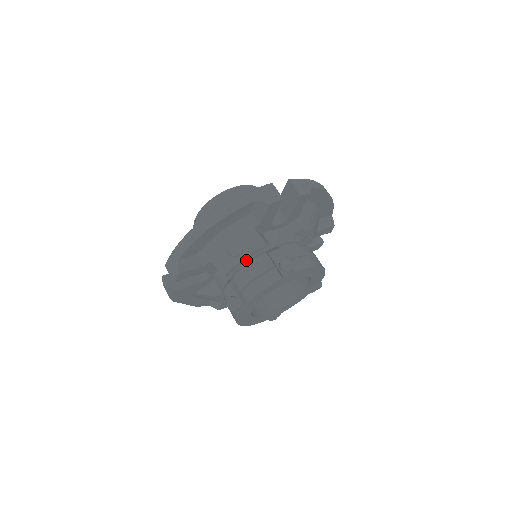
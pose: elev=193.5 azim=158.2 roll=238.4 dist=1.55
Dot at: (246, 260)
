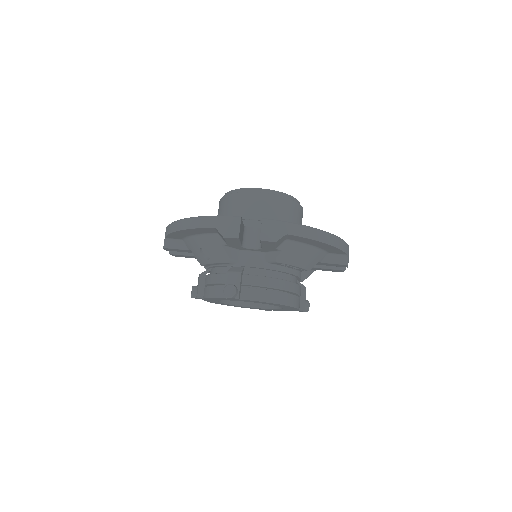
Dot at: (216, 264)
